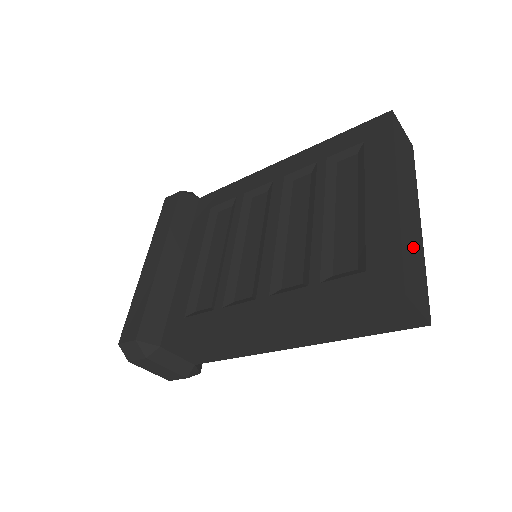
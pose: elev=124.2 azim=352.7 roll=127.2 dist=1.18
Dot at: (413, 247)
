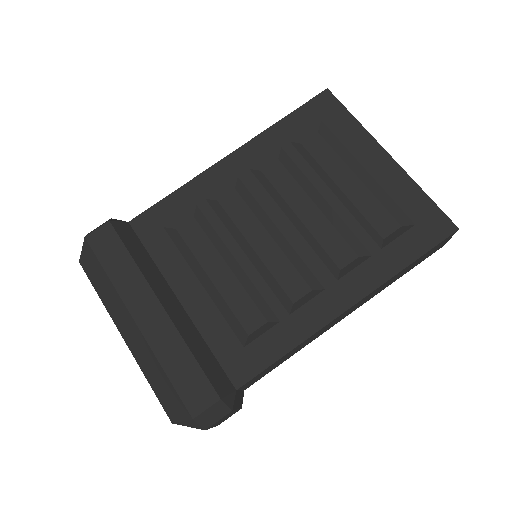
Dot at: occluded
